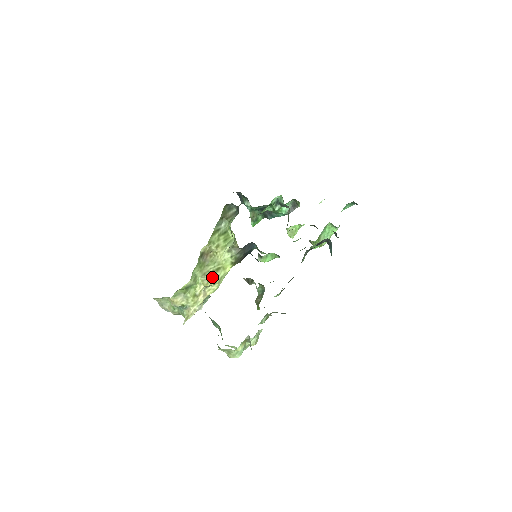
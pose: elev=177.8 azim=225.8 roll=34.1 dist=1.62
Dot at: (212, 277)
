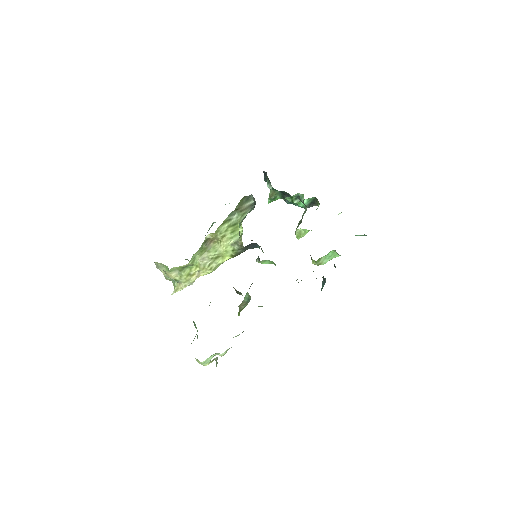
Dot at: (209, 263)
